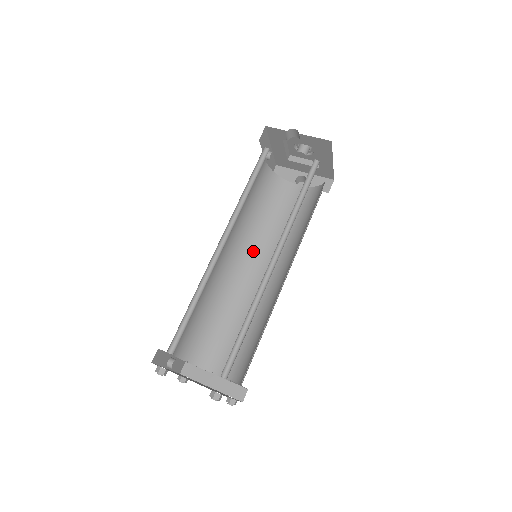
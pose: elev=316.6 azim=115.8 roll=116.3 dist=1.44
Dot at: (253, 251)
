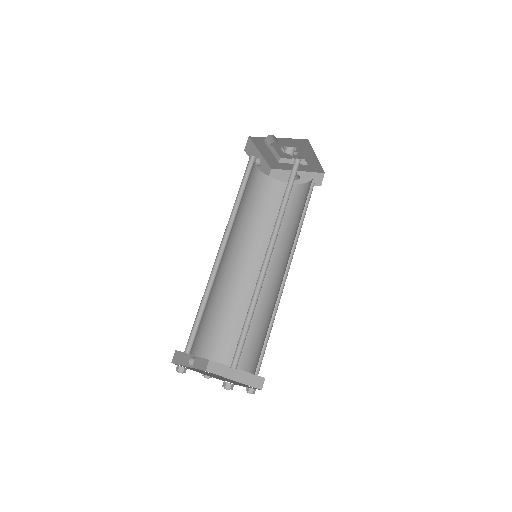
Dot at: (257, 252)
